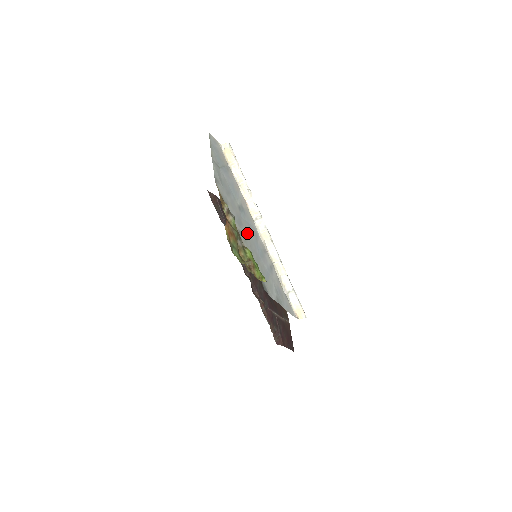
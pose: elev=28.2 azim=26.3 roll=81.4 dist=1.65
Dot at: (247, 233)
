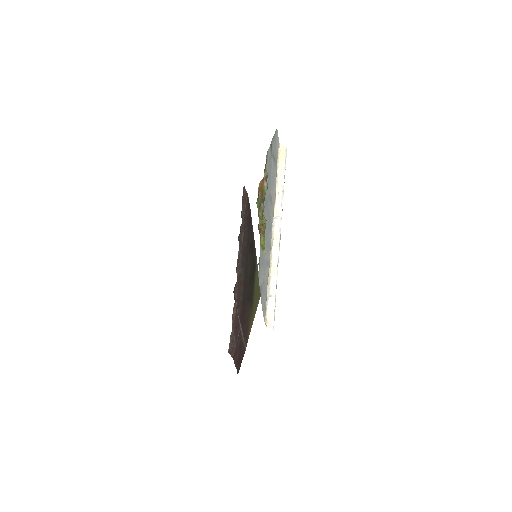
Dot at: (266, 216)
